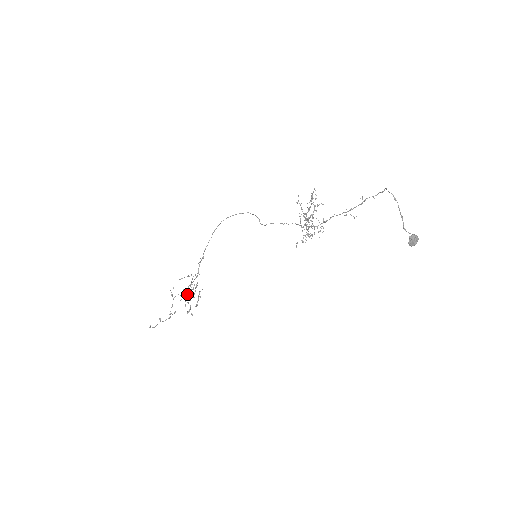
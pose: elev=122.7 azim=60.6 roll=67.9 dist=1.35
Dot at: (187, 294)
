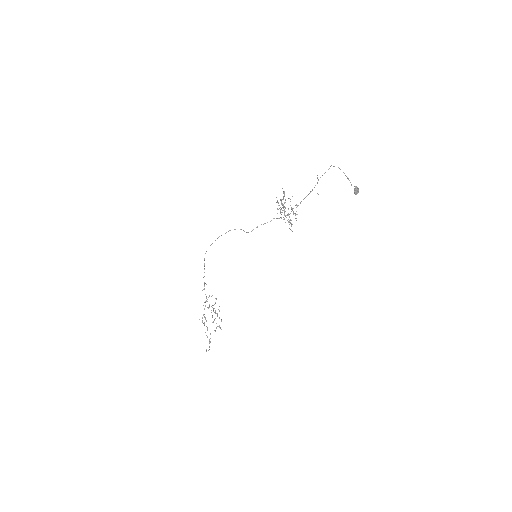
Dot at: (215, 313)
